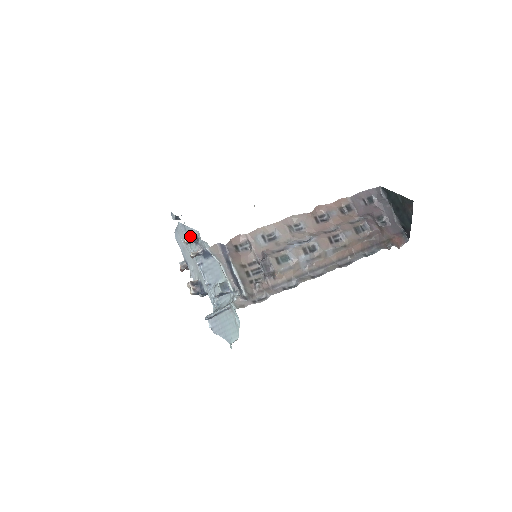
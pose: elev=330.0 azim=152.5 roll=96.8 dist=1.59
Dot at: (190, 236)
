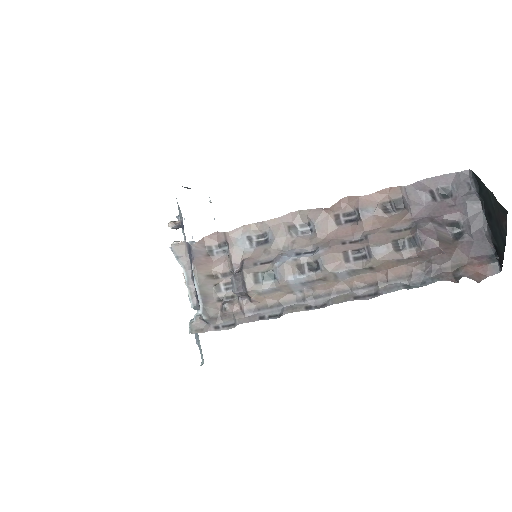
Dot at: (180, 219)
